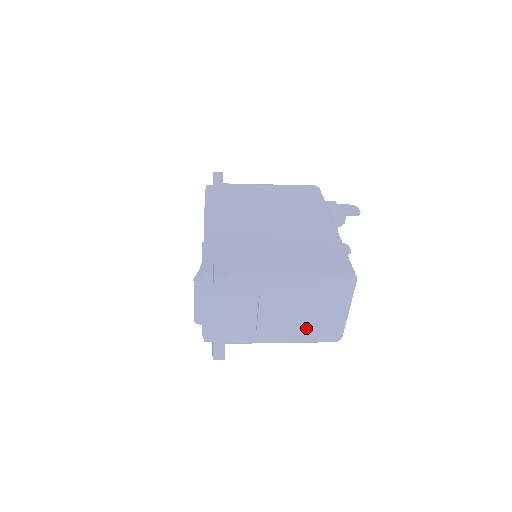
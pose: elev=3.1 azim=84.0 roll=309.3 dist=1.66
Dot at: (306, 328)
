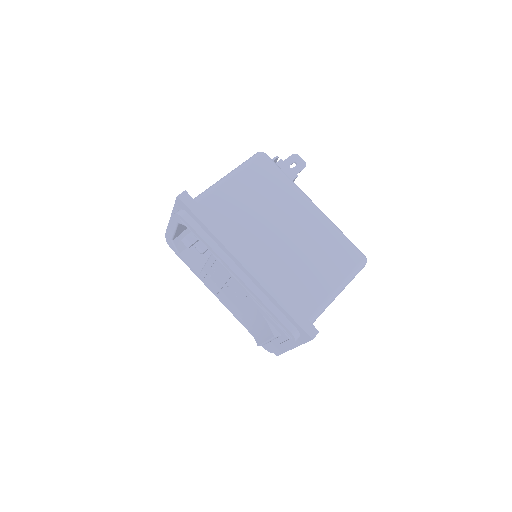
Dot at: occluded
